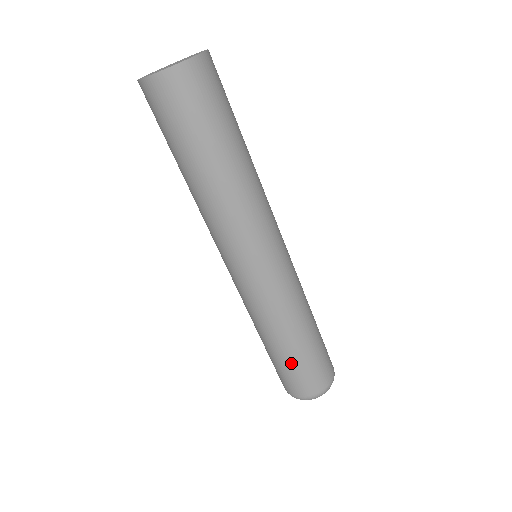
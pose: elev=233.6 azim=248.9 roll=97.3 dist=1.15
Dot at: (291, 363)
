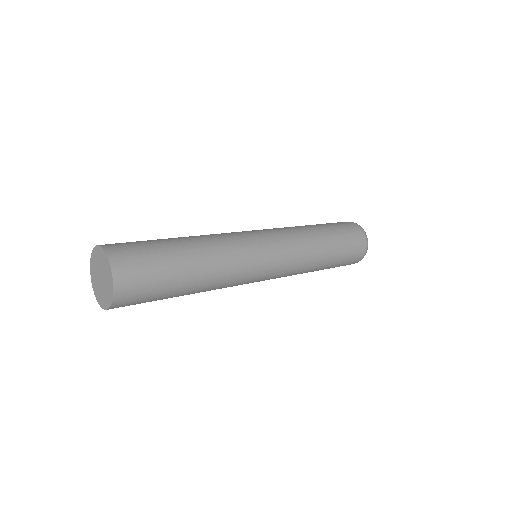
Dot at: occluded
